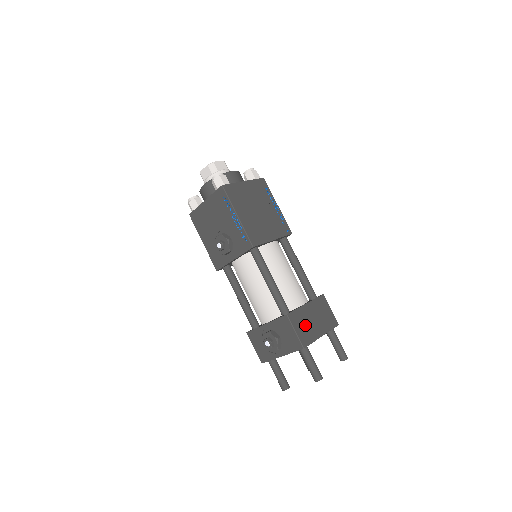
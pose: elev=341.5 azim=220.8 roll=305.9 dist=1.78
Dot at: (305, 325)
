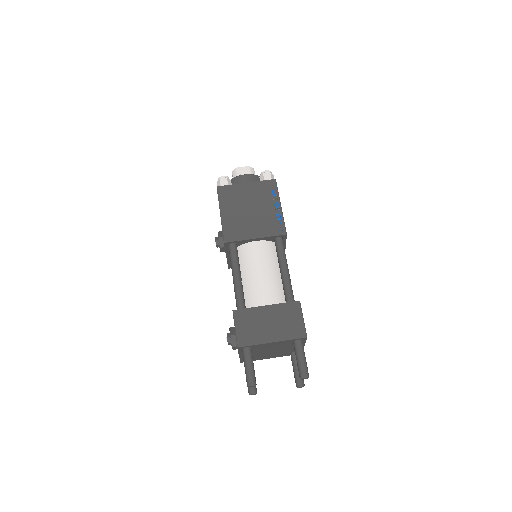
Dot at: (252, 326)
